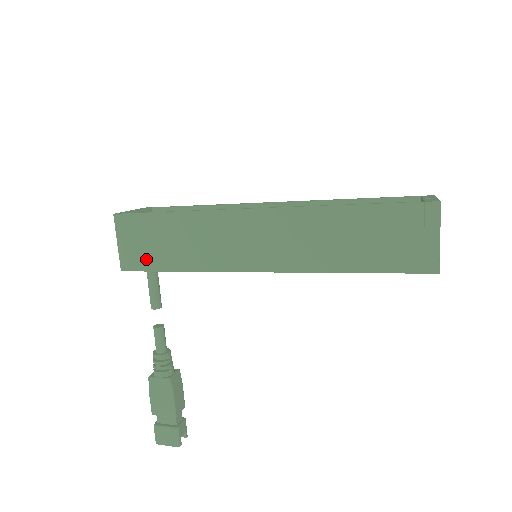
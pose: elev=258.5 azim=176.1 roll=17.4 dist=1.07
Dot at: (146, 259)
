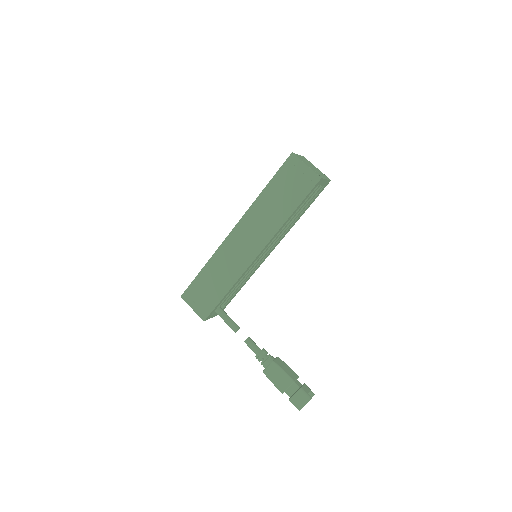
Dot at: (209, 303)
